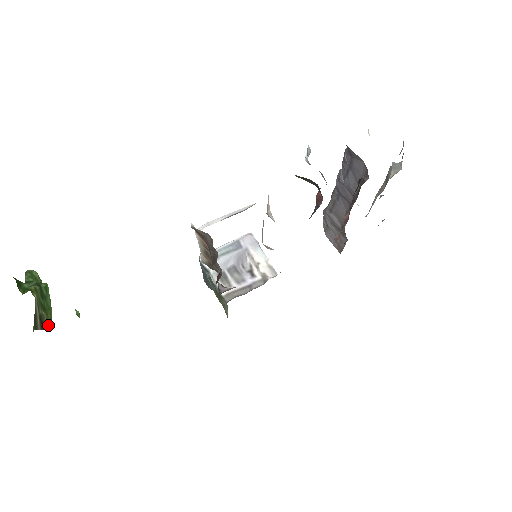
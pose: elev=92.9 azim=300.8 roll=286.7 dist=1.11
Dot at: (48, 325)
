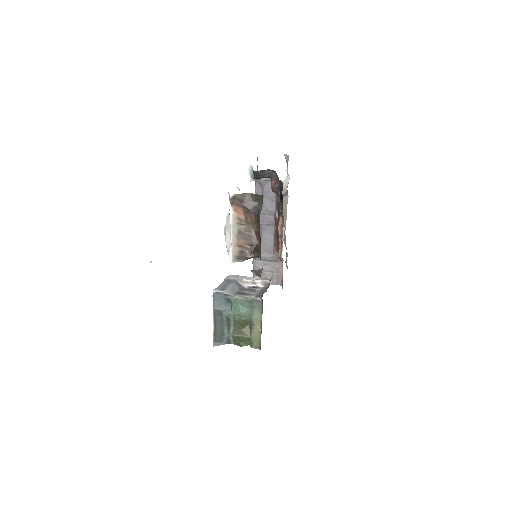
Dot at: occluded
